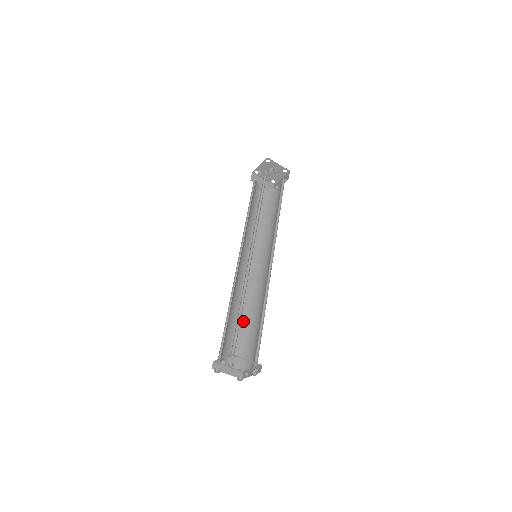
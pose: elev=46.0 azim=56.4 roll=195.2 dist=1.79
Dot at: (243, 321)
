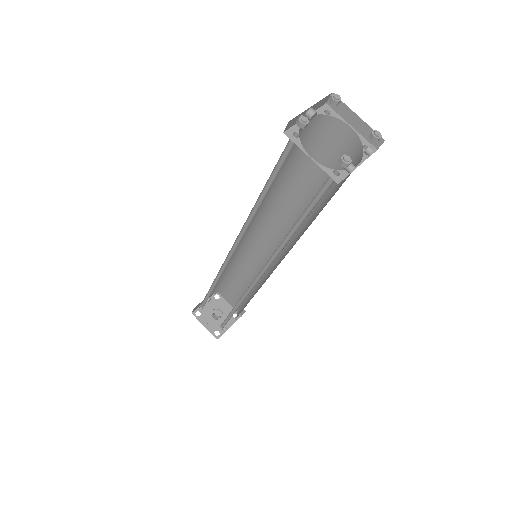
Dot at: occluded
